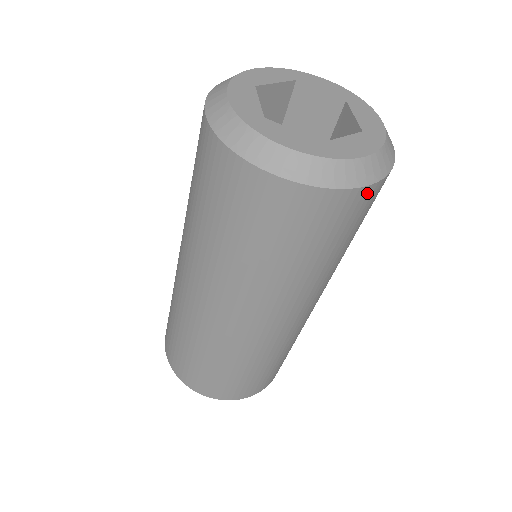
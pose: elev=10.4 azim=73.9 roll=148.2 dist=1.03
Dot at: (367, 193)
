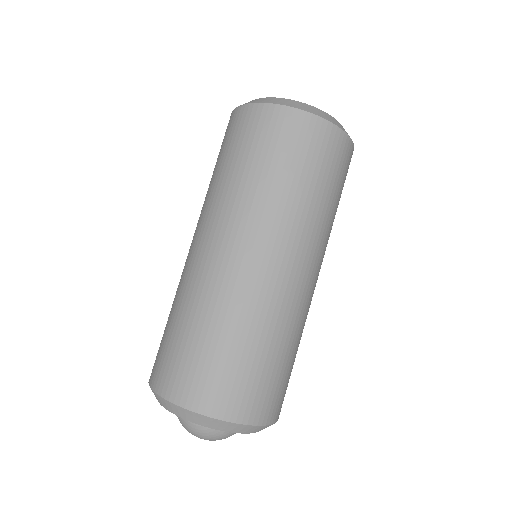
Dot at: occluded
